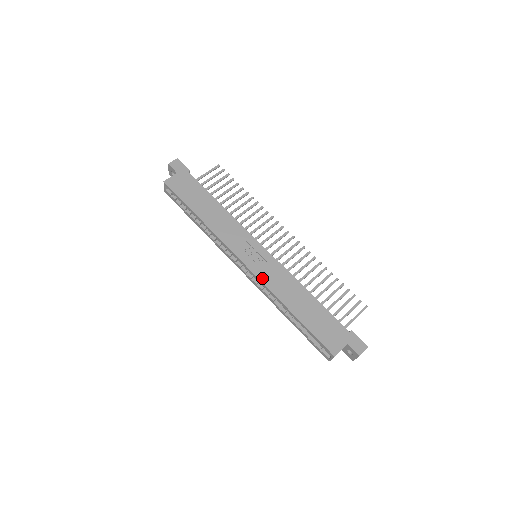
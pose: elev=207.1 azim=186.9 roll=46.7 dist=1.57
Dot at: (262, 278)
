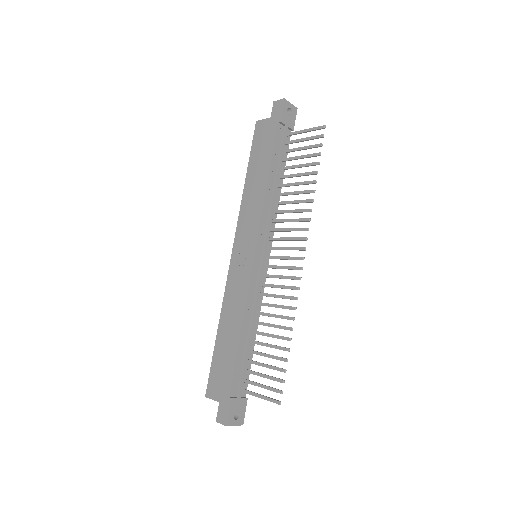
Dot at: (229, 280)
